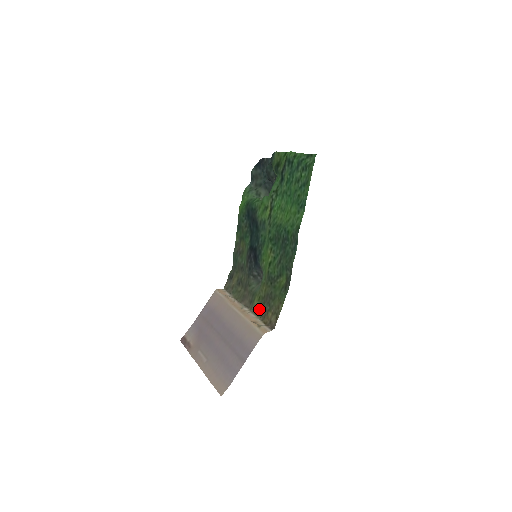
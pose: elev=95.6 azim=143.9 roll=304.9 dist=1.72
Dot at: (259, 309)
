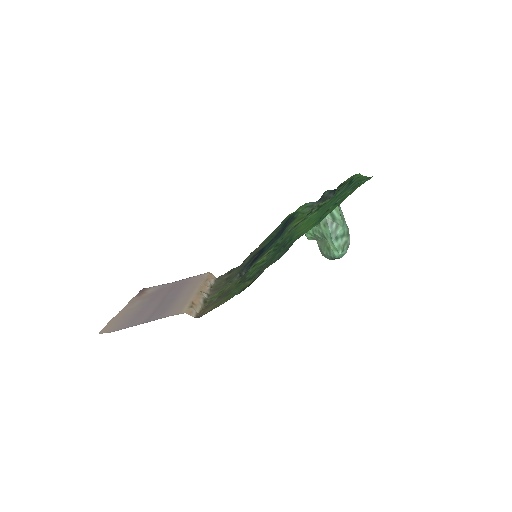
Dot at: (211, 300)
